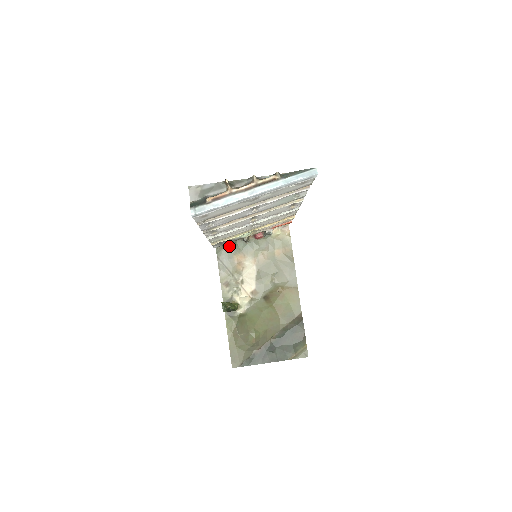
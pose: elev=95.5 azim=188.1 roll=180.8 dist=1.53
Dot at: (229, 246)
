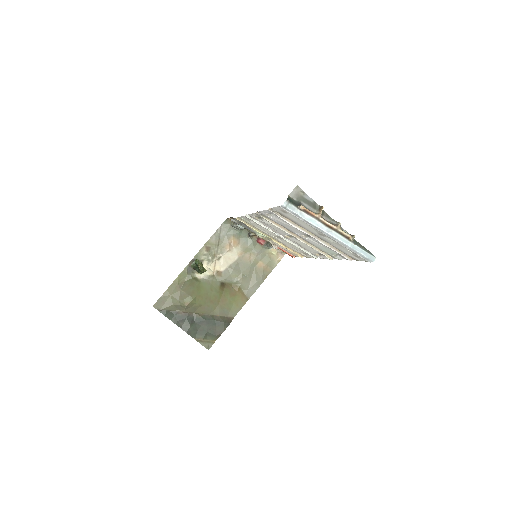
Dot at: (238, 228)
